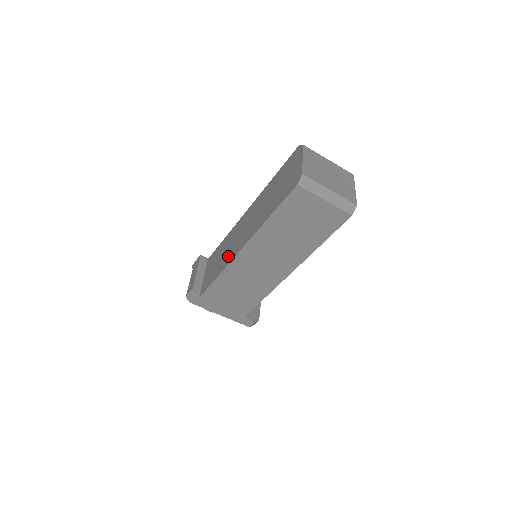
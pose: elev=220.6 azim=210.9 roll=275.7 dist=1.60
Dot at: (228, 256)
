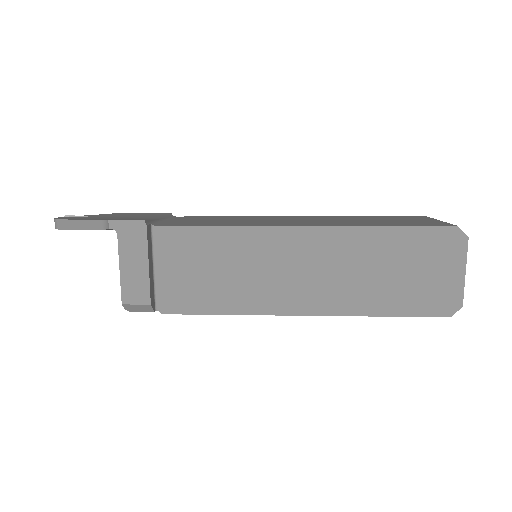
Dot at: (256, 296)
